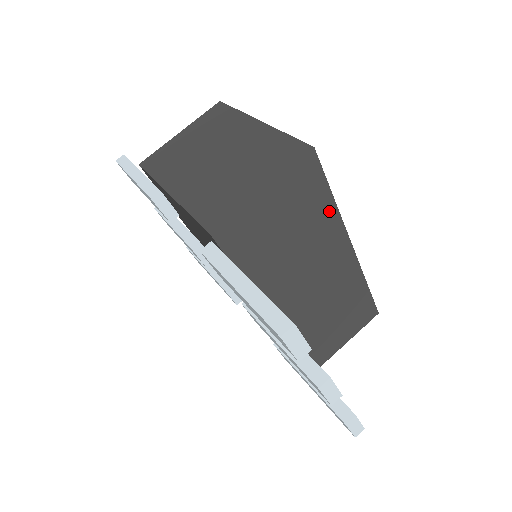
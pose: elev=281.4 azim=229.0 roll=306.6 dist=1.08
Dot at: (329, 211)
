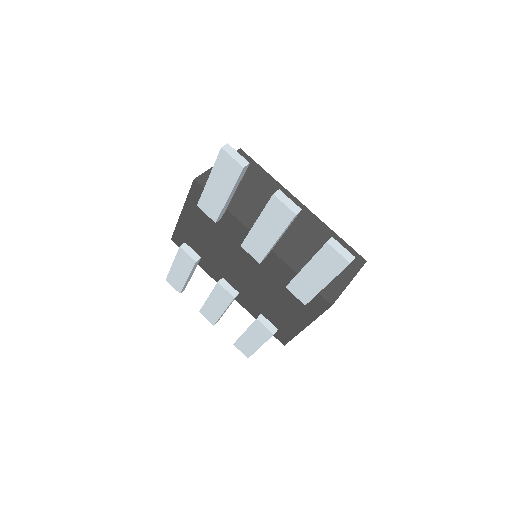
Dot at: (269, 180)
